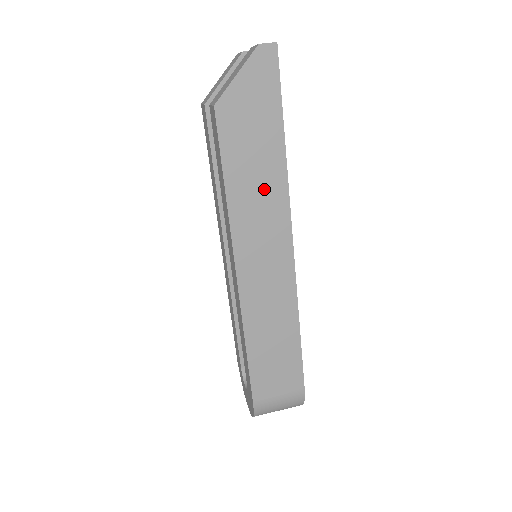
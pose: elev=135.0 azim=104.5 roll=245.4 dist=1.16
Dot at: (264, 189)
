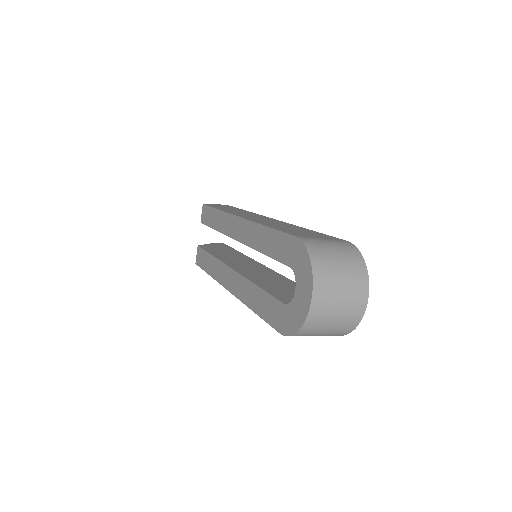
Dot at: (242, 212)
